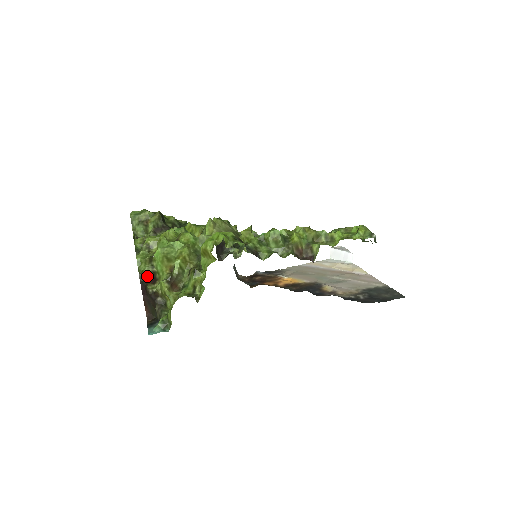
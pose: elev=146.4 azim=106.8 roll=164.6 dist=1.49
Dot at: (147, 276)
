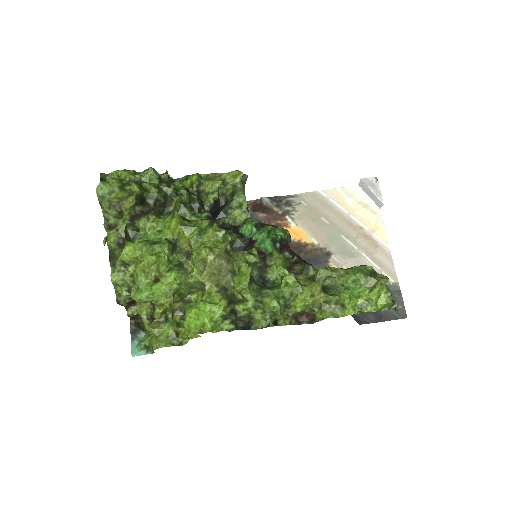
Dot at: (125, 302)
